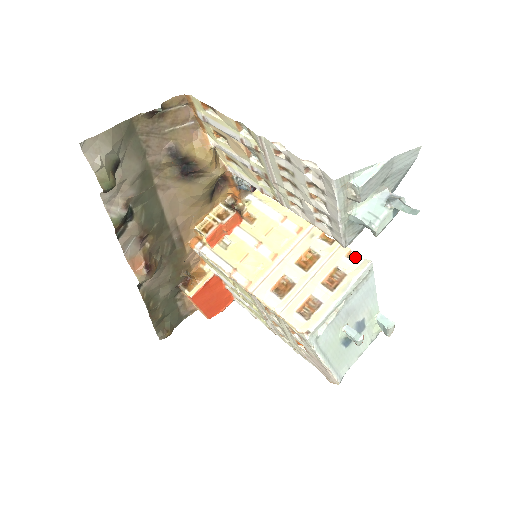
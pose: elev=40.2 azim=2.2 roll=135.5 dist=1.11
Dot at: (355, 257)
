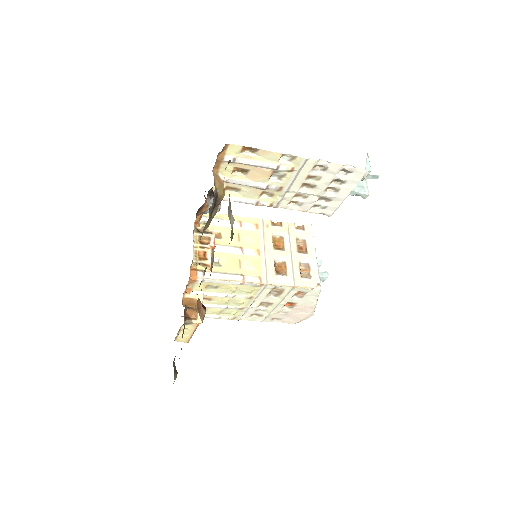
Dot at: (299, 227)
